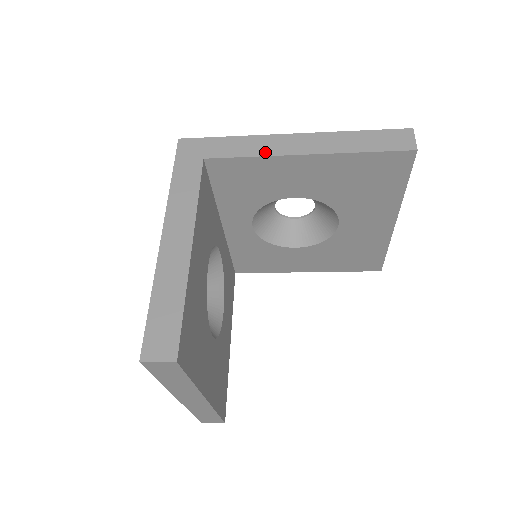
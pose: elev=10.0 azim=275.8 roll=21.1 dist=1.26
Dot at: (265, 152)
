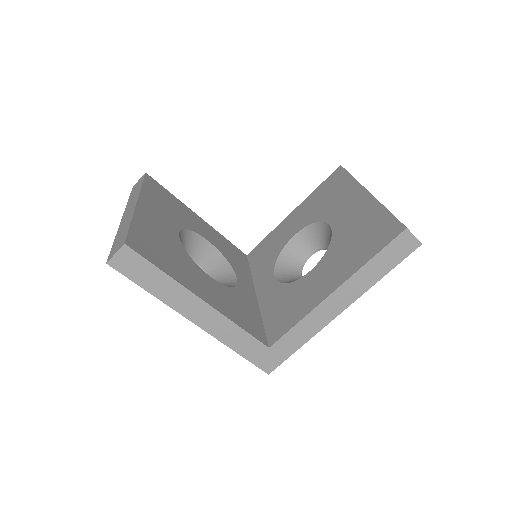
Dot at: occluded
